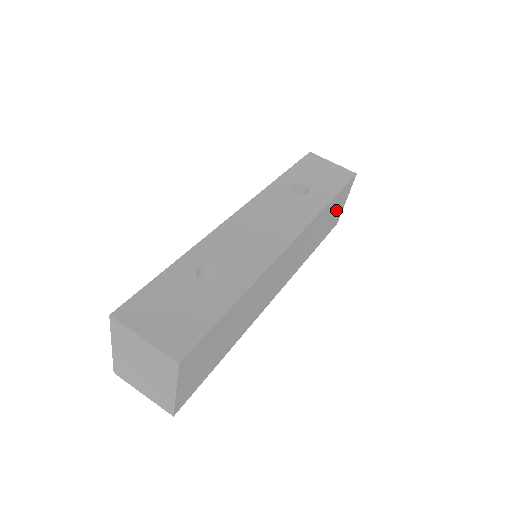
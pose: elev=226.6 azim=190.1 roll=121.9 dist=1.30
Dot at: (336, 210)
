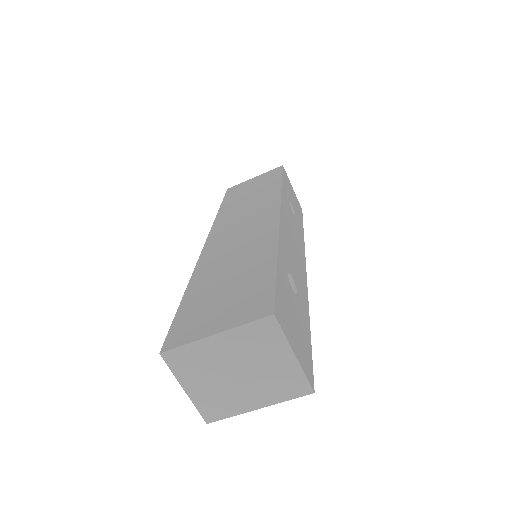
Dot at: occluded
